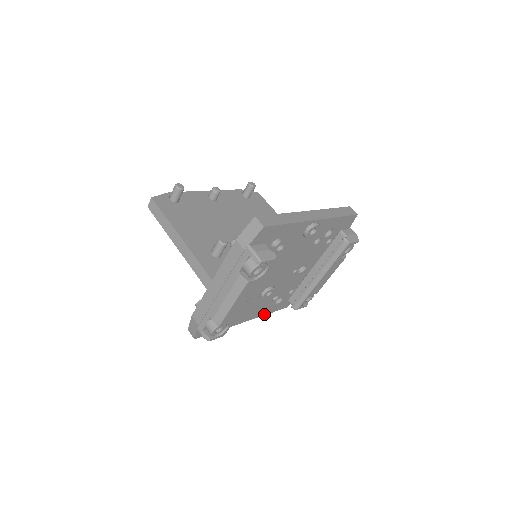
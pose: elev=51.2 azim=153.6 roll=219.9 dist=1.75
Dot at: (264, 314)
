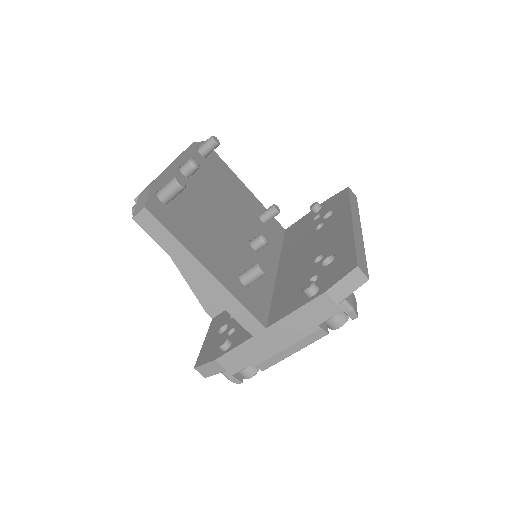
Dot at: occluded
